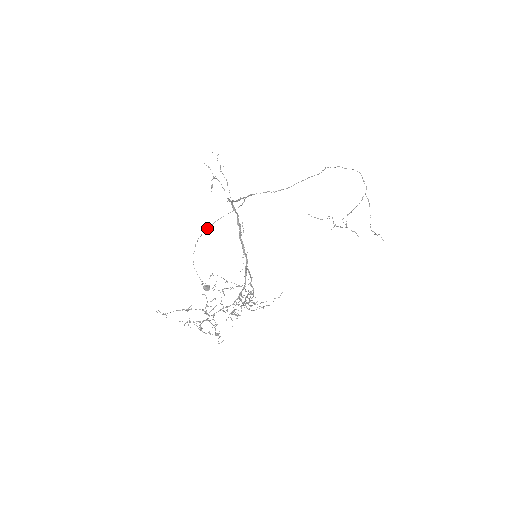
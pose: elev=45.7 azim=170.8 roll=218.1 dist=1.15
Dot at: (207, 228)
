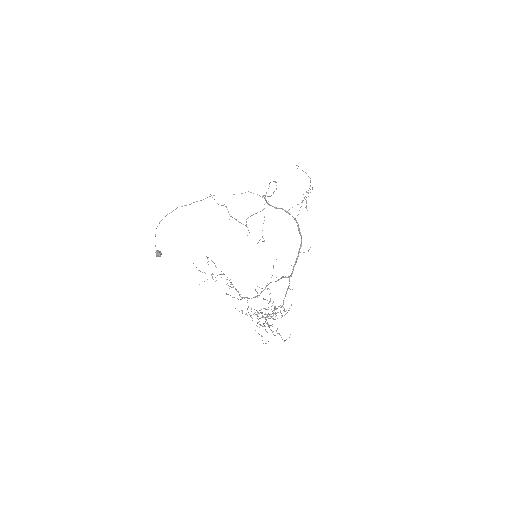
Dot at: (200, 200)
